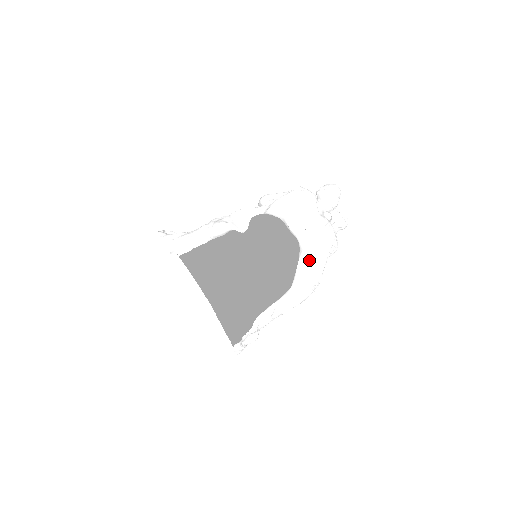
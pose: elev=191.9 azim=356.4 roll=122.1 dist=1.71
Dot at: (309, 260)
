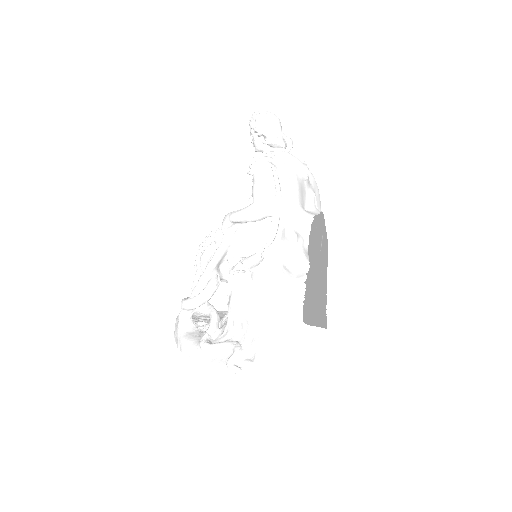
Dot at: occluded
